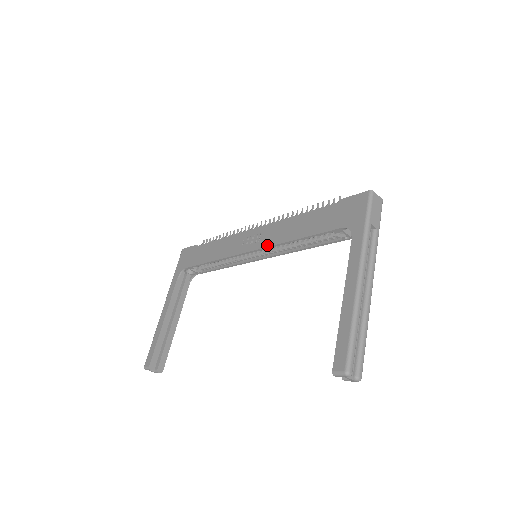
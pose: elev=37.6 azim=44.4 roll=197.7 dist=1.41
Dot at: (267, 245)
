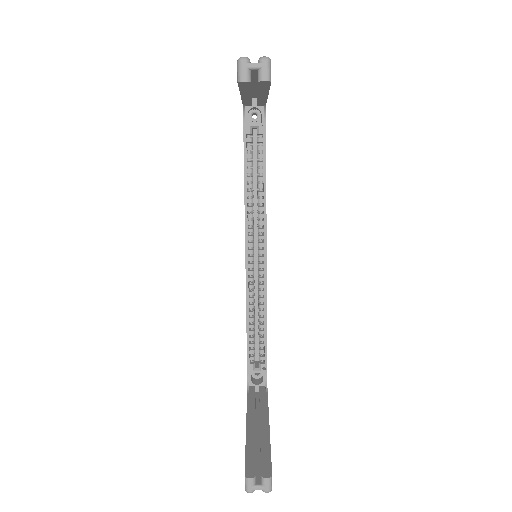
Dot at: occluded
